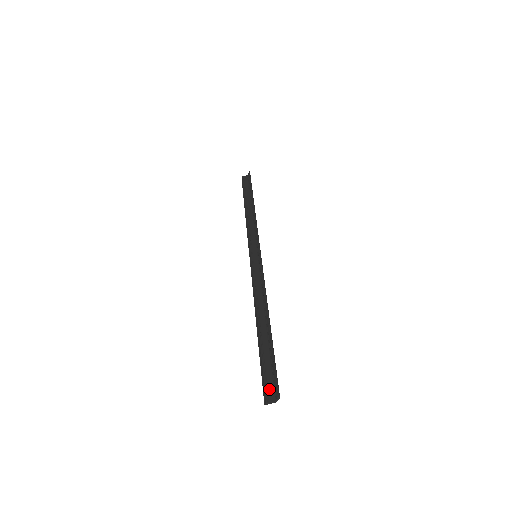
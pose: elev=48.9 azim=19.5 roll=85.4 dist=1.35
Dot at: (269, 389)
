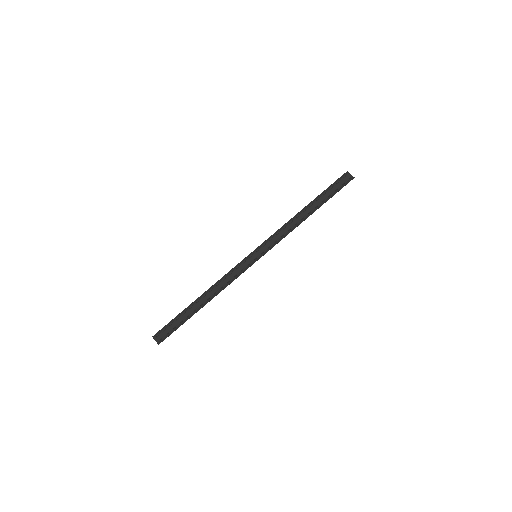
Dot at: (162, 334)
